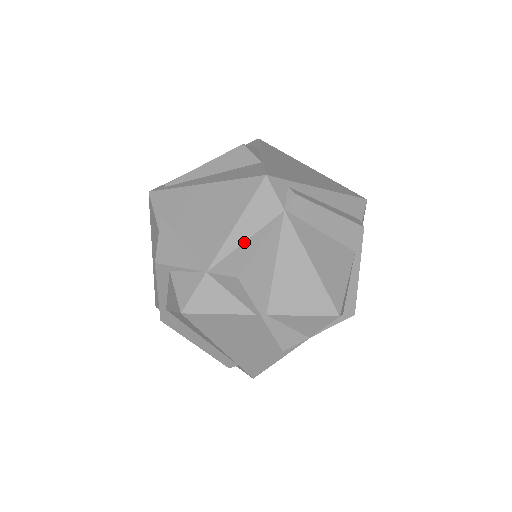
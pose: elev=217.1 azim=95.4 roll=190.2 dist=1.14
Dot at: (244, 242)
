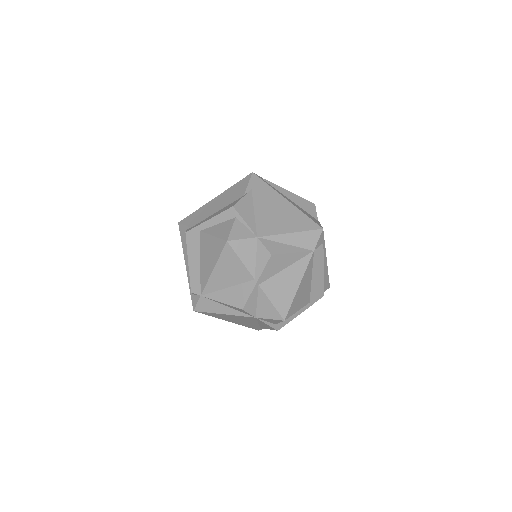
Dot at: (286, 244)
